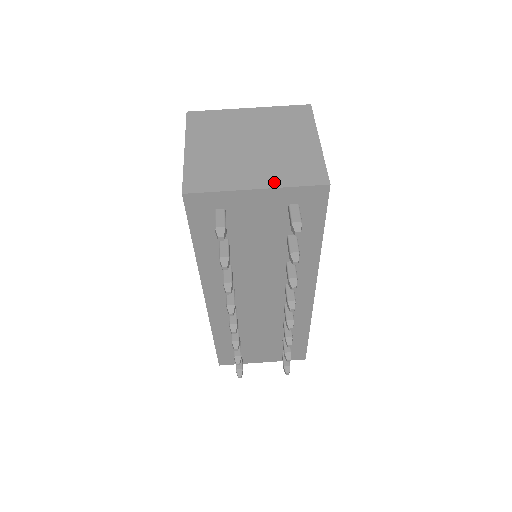
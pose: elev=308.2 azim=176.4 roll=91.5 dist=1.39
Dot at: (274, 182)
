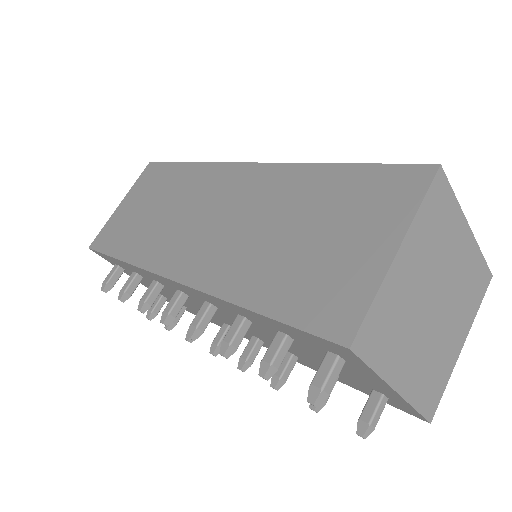
Dot at: (411, 390)
